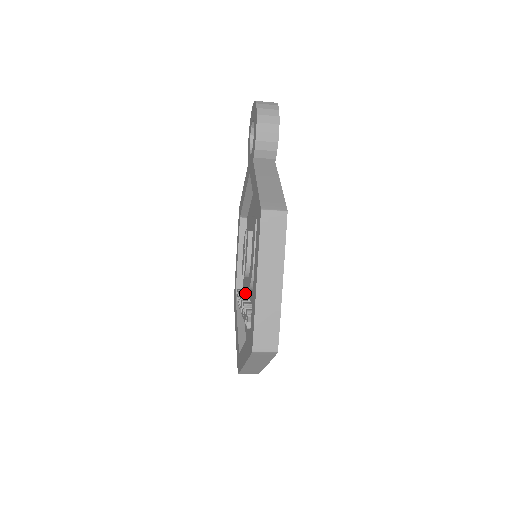
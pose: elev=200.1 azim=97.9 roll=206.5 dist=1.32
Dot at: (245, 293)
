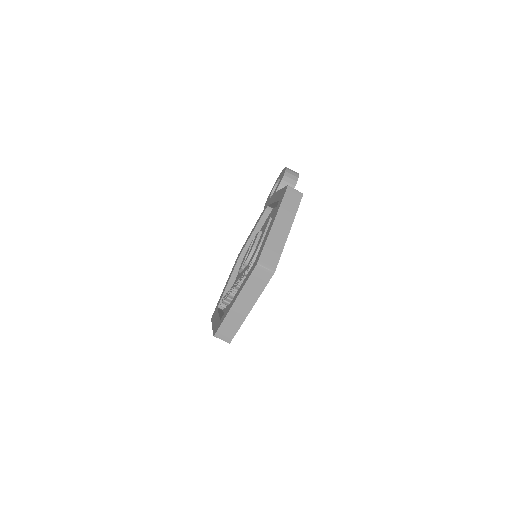
Dot at: occluded
